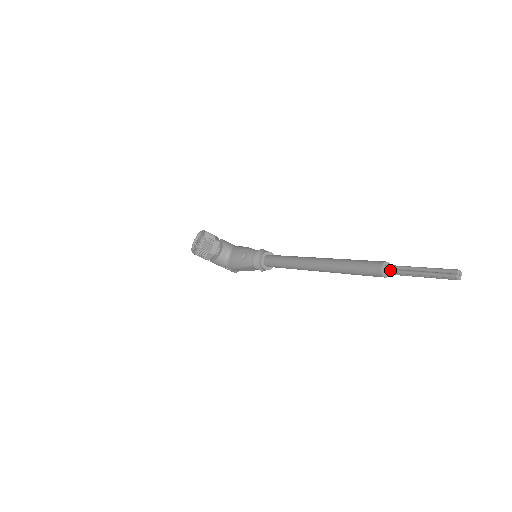
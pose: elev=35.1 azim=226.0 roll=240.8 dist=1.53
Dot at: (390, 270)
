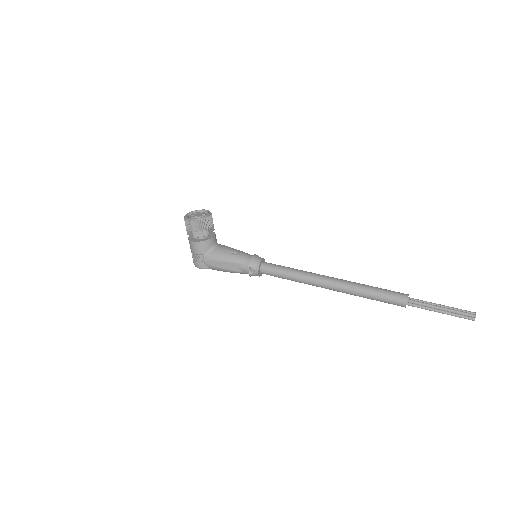
Dot at: (415, 300)
